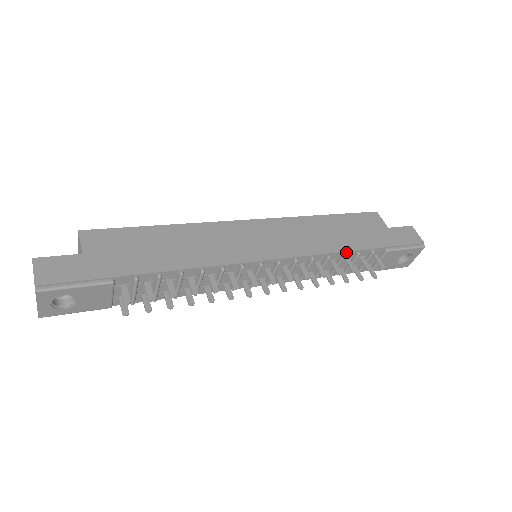
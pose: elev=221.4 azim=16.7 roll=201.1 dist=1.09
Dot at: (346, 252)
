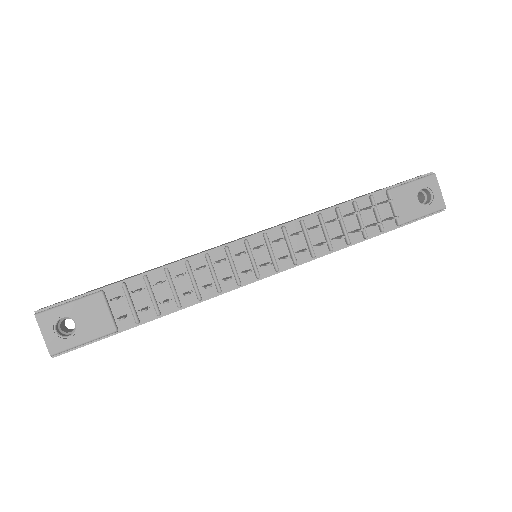
Dot at: (338, 206)
